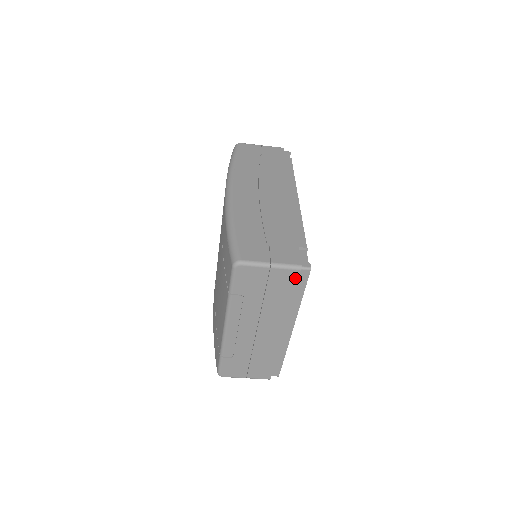
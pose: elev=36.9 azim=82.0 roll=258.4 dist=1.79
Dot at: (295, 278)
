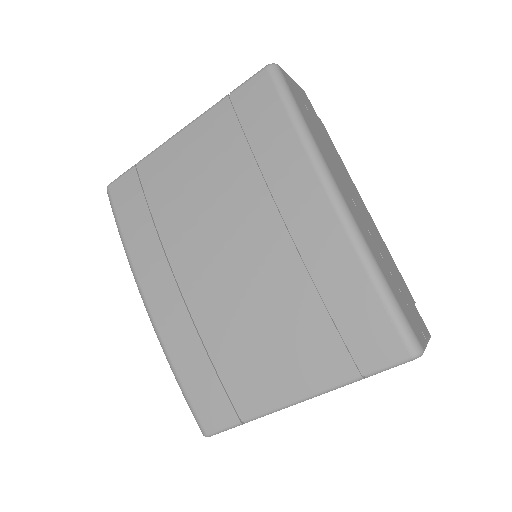
Dot at: occluded
